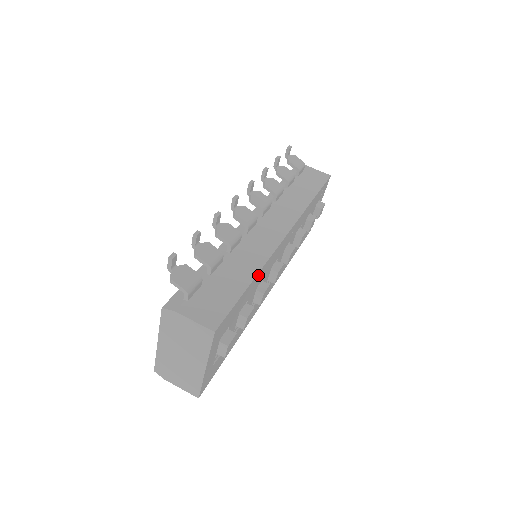
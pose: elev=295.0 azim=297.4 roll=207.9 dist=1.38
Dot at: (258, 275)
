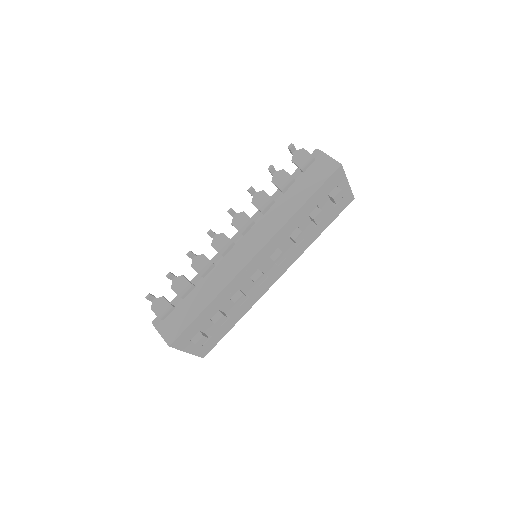
Dot at: (217, 298)
